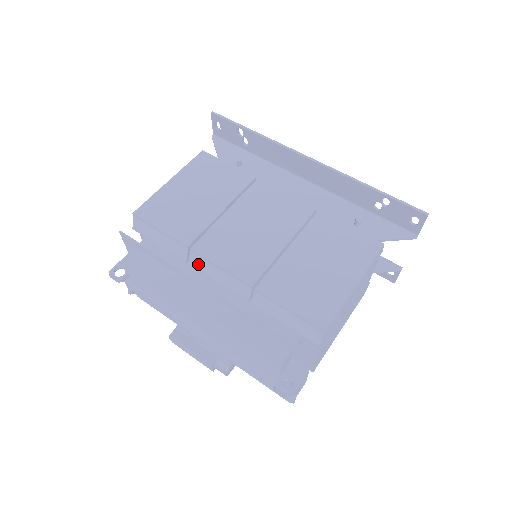
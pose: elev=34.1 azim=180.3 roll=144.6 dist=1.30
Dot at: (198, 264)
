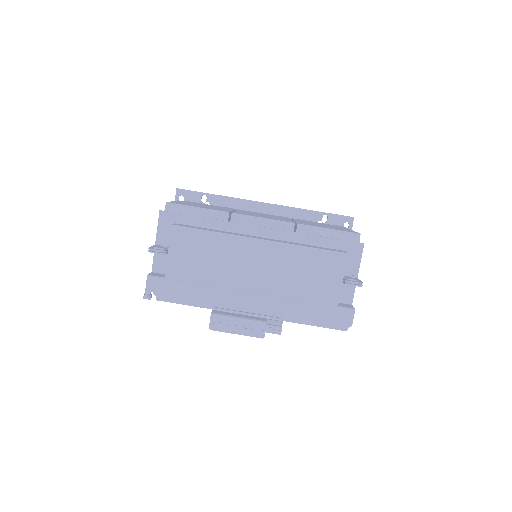
Dot at: occluded
